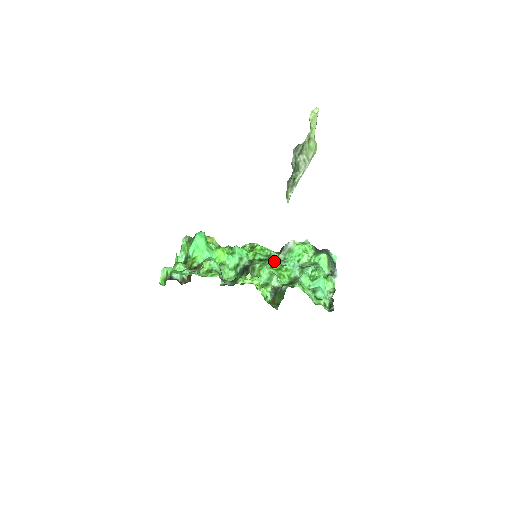
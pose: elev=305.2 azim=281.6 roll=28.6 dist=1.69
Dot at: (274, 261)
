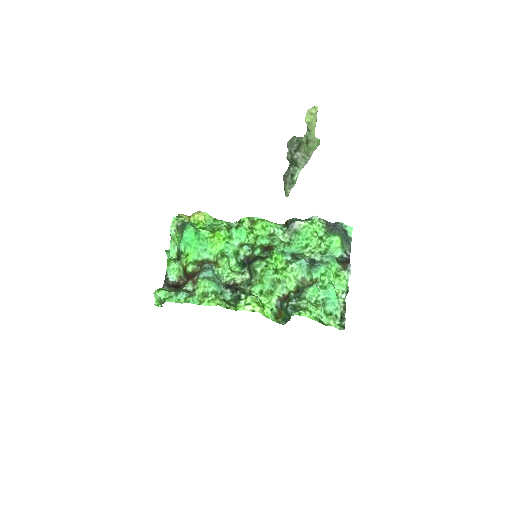
Dot at: (277, 258)
